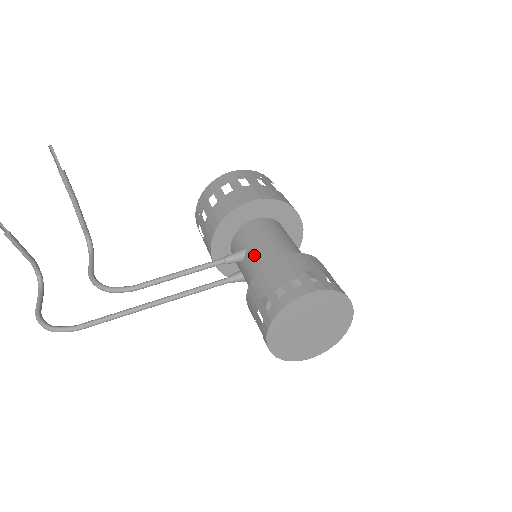
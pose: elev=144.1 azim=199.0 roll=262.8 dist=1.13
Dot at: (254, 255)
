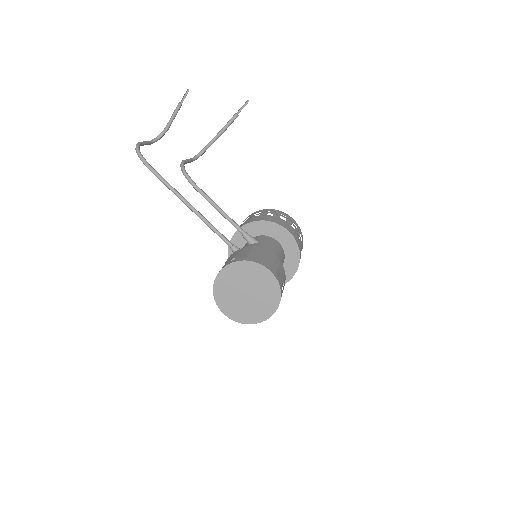
Dot at: (261, 246)
